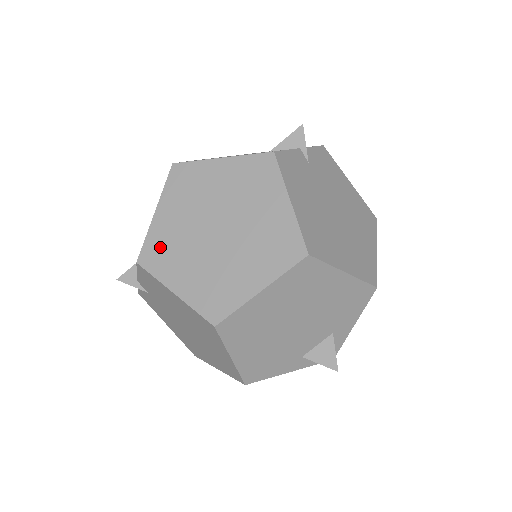
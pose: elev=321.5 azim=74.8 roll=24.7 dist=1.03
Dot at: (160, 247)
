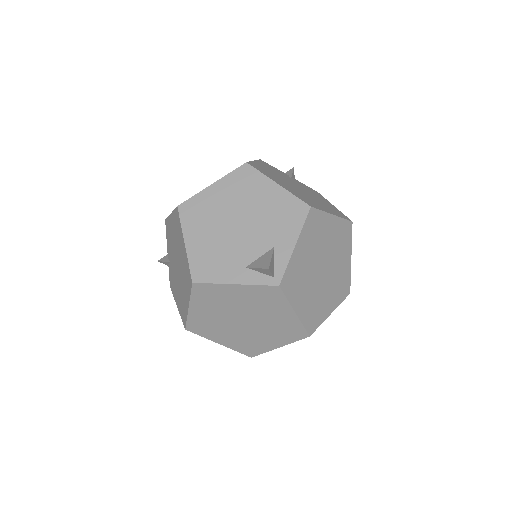
Dot at: occluded
